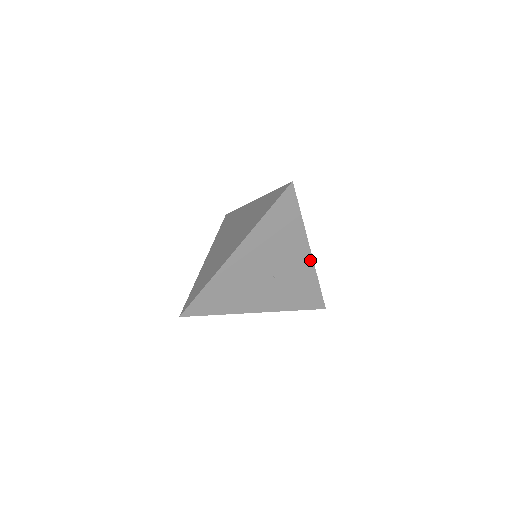
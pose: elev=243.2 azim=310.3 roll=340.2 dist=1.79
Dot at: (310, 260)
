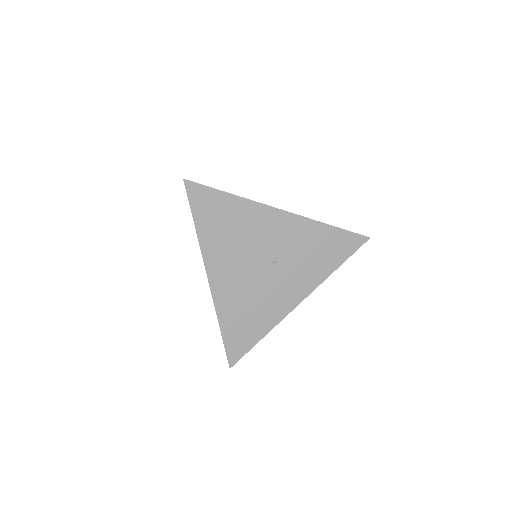
Dot at: (291, 217)
